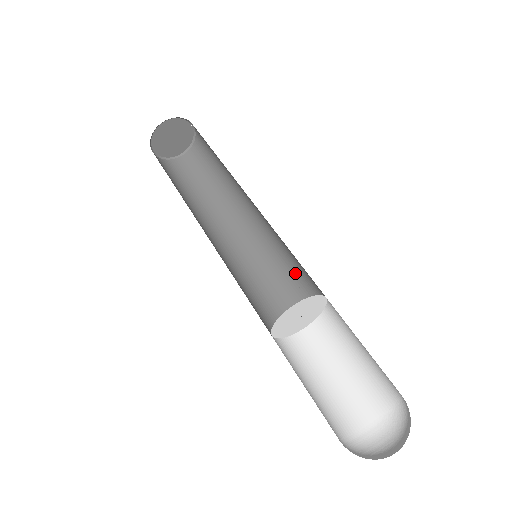
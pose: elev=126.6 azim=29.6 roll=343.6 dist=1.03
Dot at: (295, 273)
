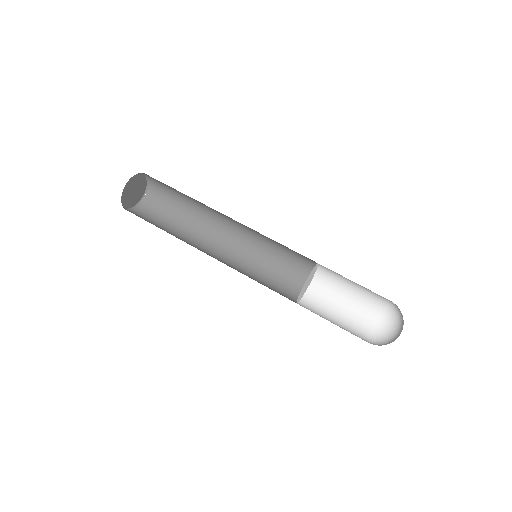
Dot at: (286, 249)
